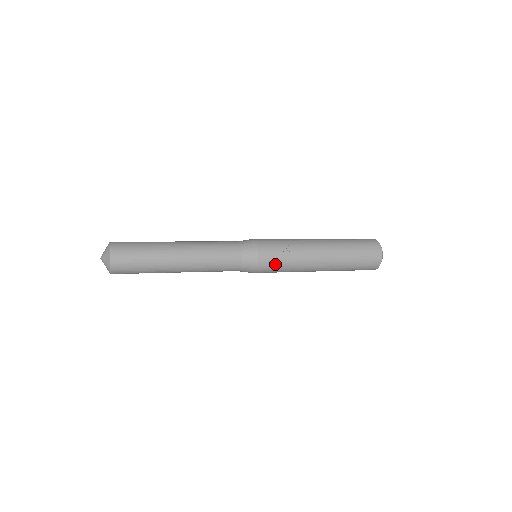
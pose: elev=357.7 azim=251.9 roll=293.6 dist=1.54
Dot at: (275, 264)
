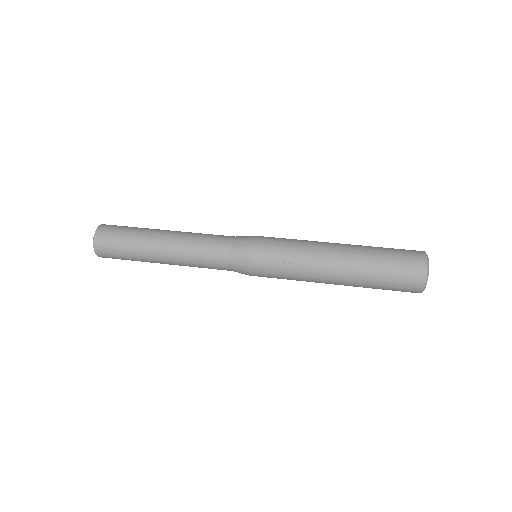
Dot at: (271, 277)
